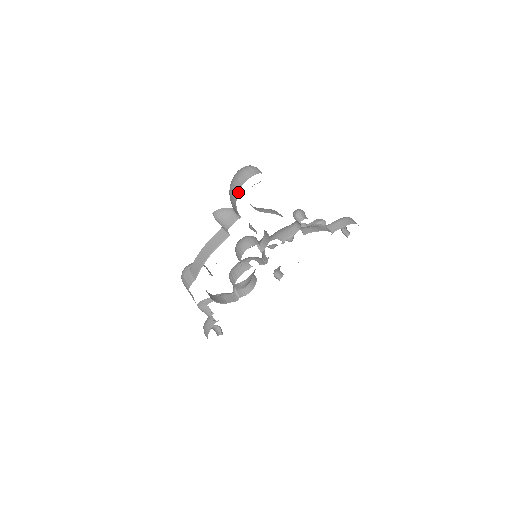
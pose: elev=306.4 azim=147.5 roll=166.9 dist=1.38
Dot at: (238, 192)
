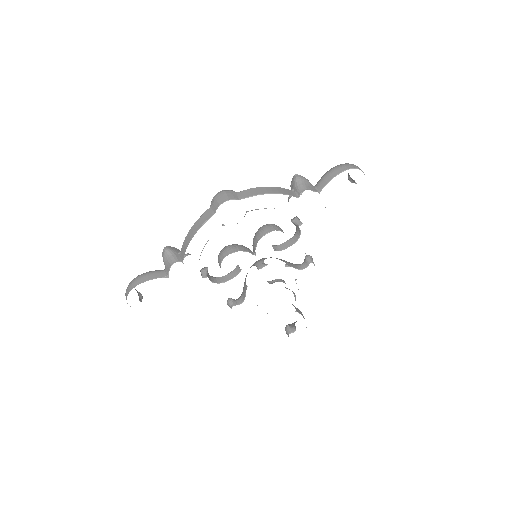
Dot at: occluded
